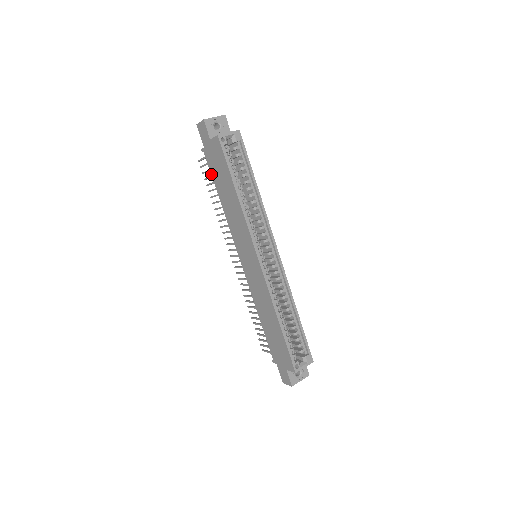
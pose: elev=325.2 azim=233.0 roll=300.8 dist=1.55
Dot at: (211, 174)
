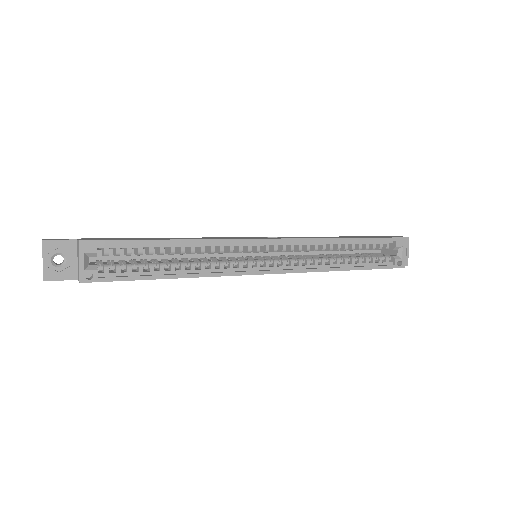
Dot at: occluded
